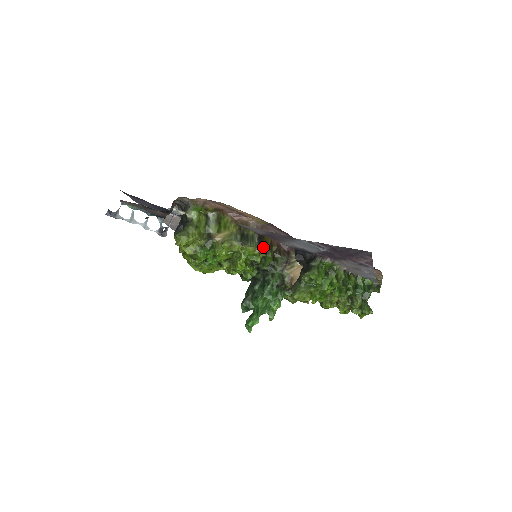
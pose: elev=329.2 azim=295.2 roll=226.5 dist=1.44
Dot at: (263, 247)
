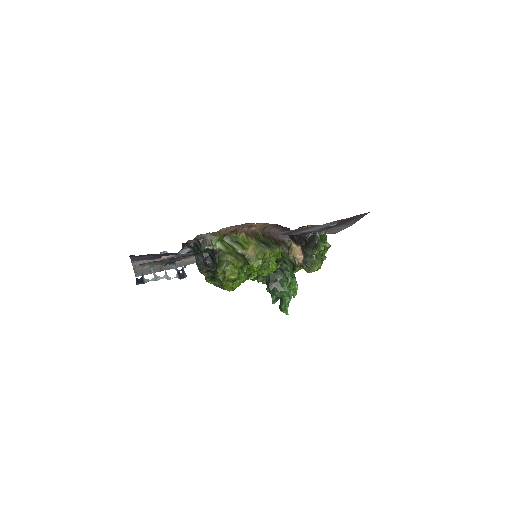
Dot at: occluded
